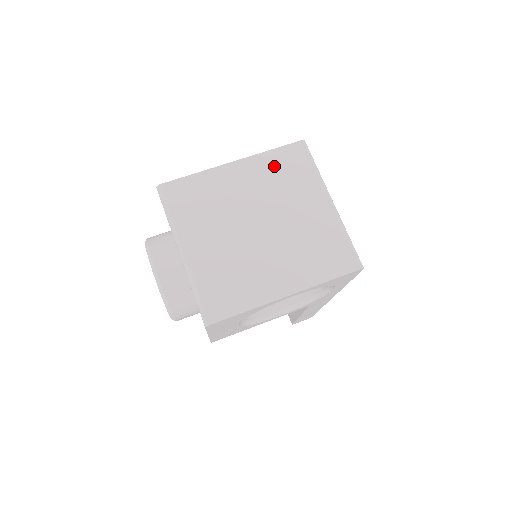
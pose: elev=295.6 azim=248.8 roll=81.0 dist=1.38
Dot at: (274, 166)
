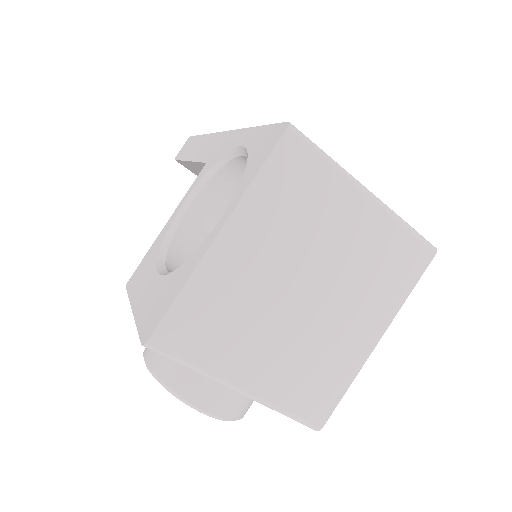
Dot at: (276, 199)
